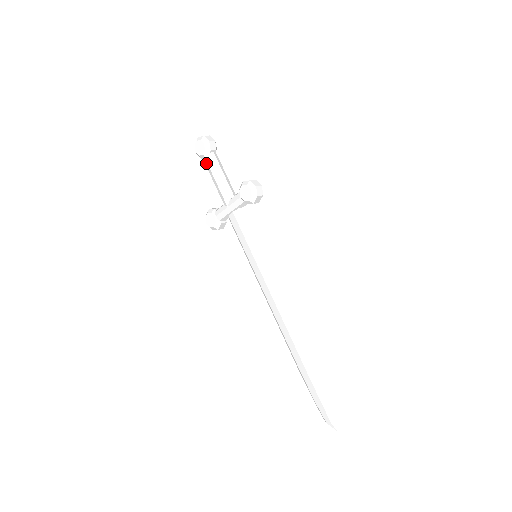
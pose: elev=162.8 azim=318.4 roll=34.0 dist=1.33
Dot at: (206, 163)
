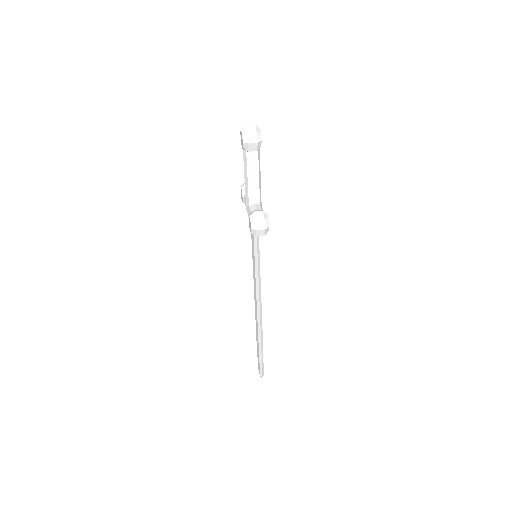
Dot at: (244, 156)
